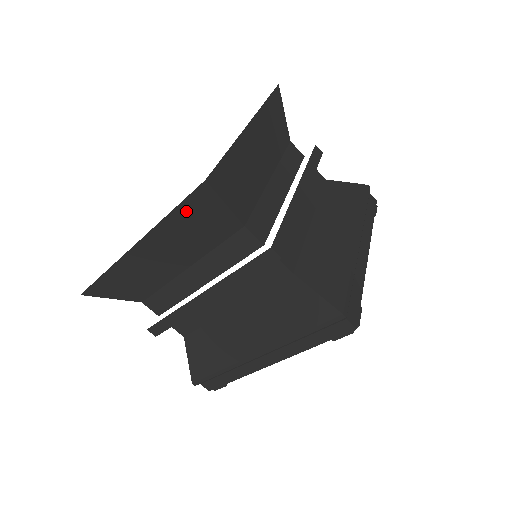
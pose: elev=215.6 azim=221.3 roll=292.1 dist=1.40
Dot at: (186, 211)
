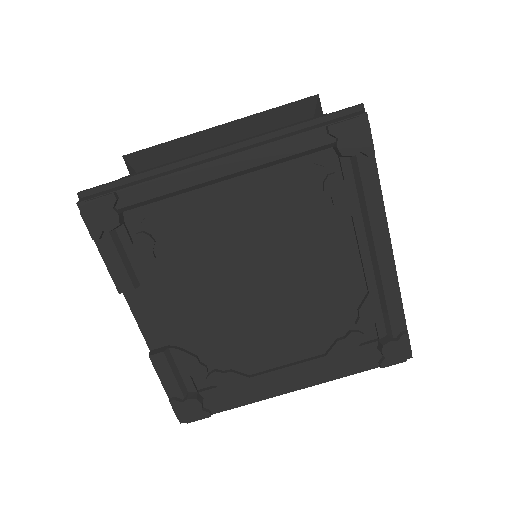
Dot at: (285, 109)
